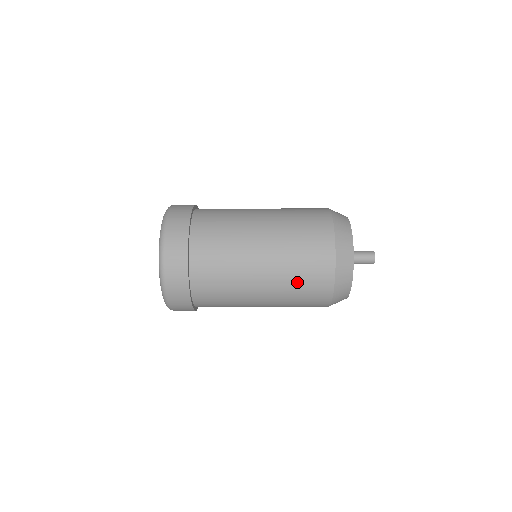
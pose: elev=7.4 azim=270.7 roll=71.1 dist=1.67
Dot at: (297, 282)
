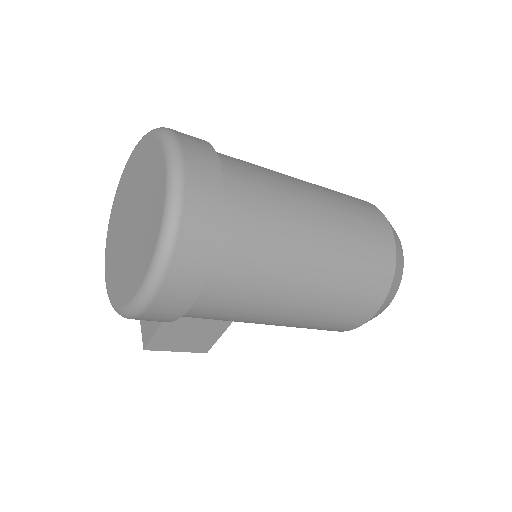
Dot at: (356, 223)
